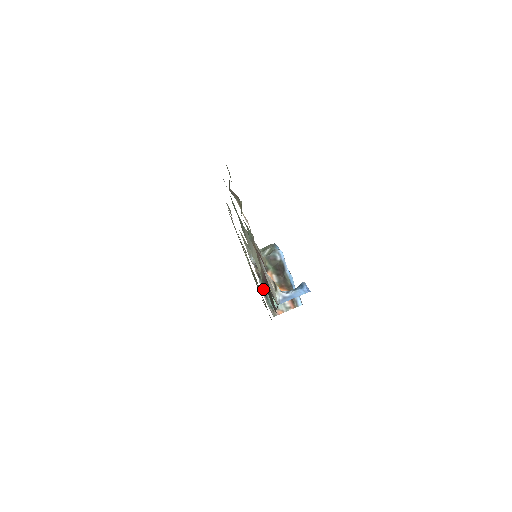
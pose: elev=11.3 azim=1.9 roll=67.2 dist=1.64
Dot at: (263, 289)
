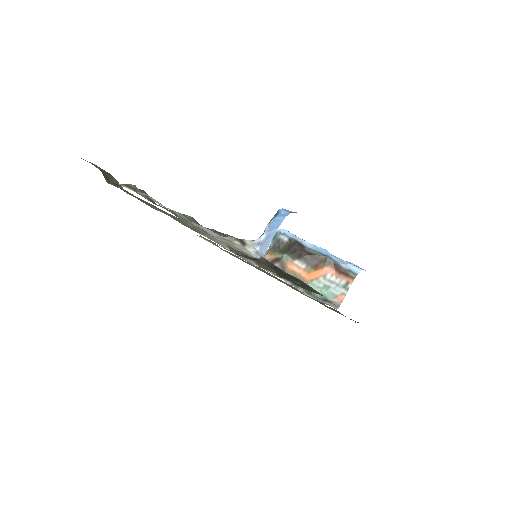
Dot at: (298, 287)
